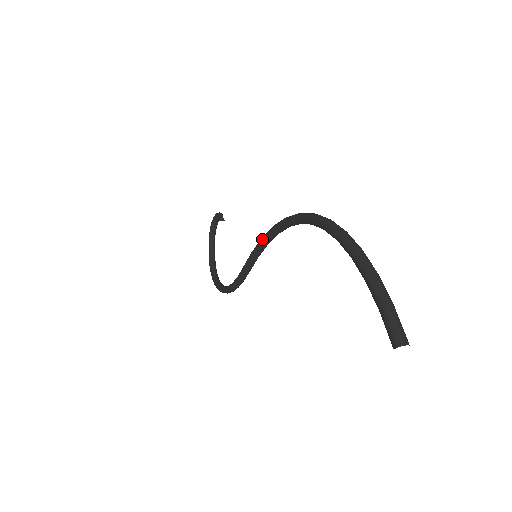
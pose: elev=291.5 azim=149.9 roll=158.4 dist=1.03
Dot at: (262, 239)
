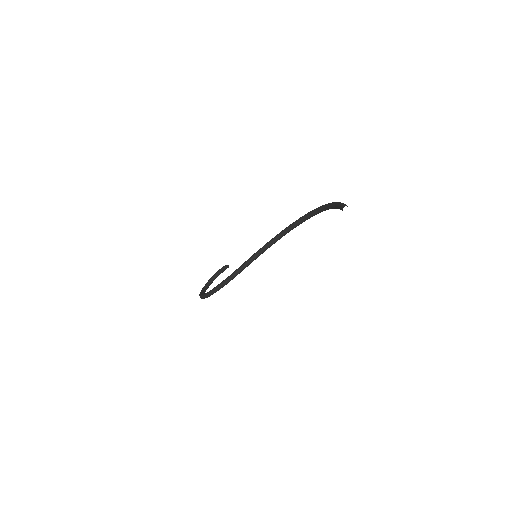
Dot at: (268, 242)
